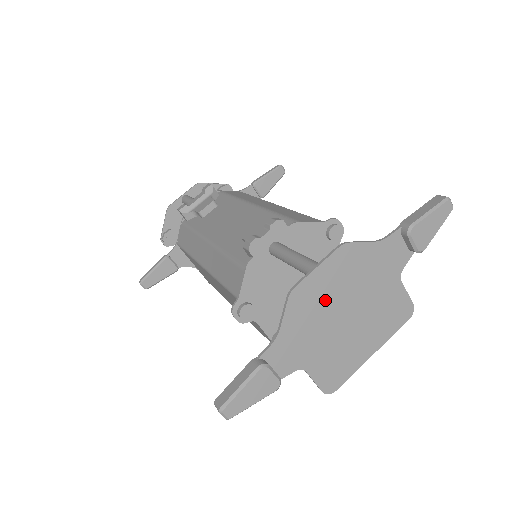
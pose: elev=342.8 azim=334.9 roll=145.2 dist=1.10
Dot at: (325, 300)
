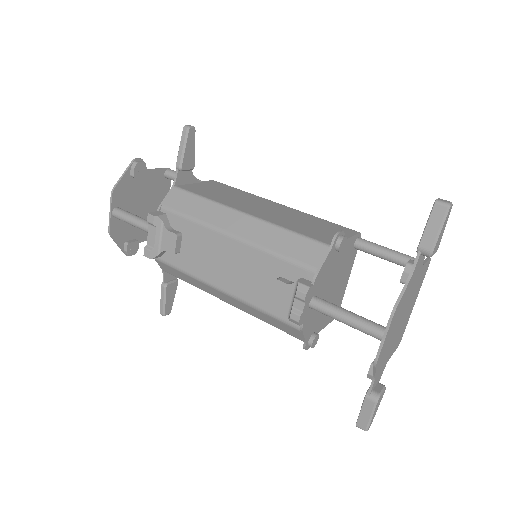
Dot at: (391, 336)
